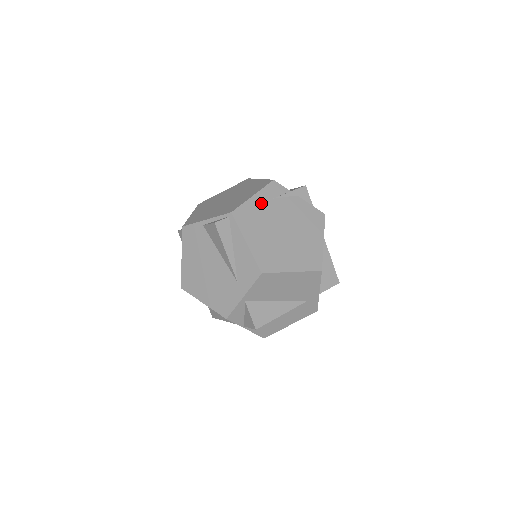
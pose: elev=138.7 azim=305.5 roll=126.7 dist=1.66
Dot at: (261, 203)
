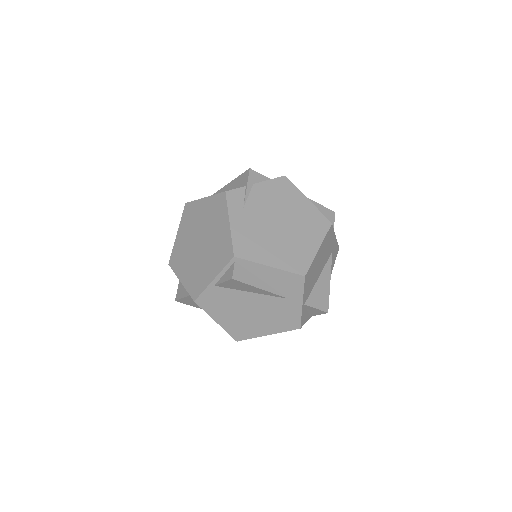
Dot at: (241, 222)
